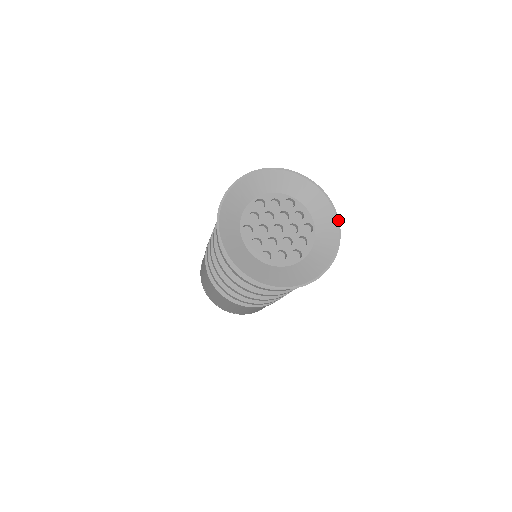
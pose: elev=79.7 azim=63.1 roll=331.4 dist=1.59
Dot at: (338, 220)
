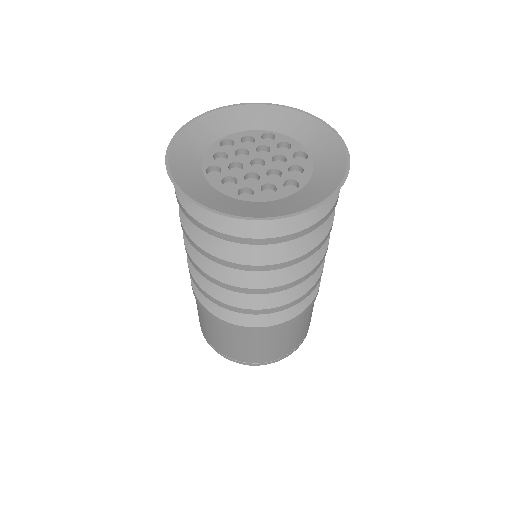
Dot at: (333, 194)
